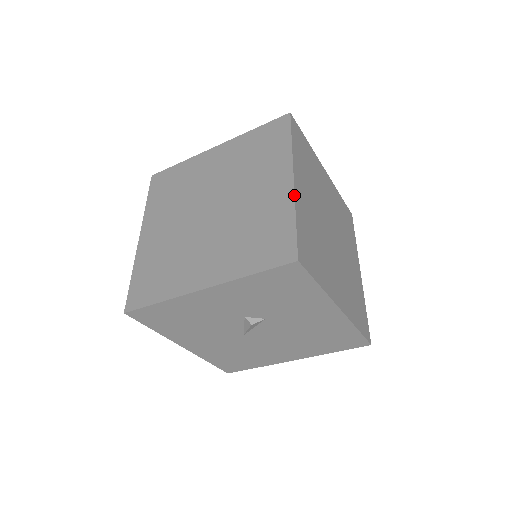
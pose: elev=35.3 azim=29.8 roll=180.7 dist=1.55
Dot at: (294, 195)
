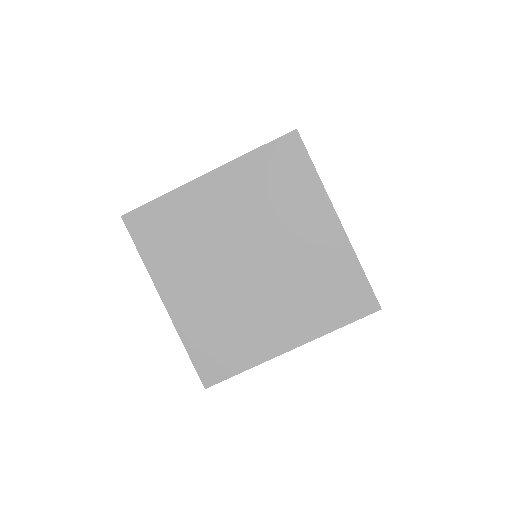
Dot at: occluded
